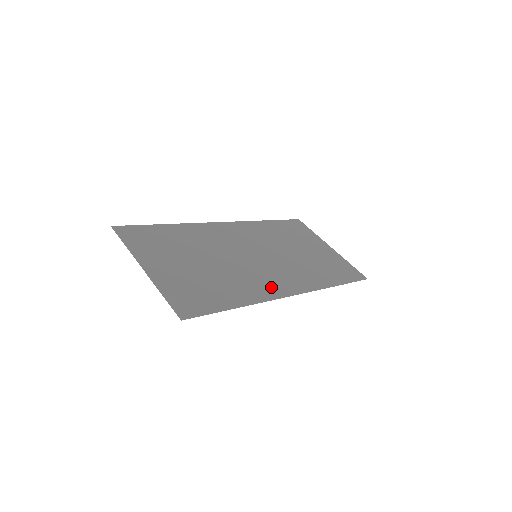
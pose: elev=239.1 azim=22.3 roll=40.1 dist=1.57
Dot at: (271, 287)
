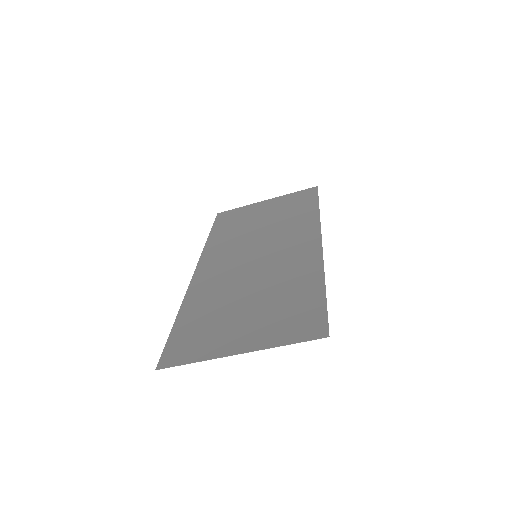
Dot at: (305, 254)
